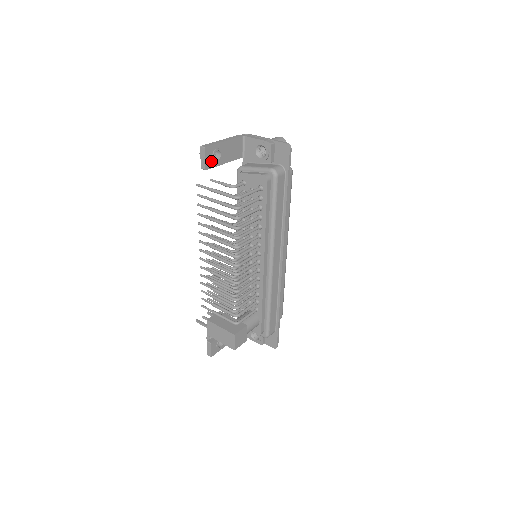
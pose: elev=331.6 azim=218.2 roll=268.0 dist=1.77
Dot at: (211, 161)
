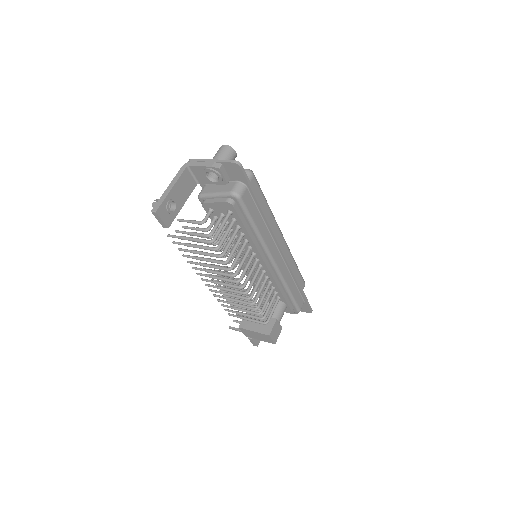
Dot at: (169, 216)
